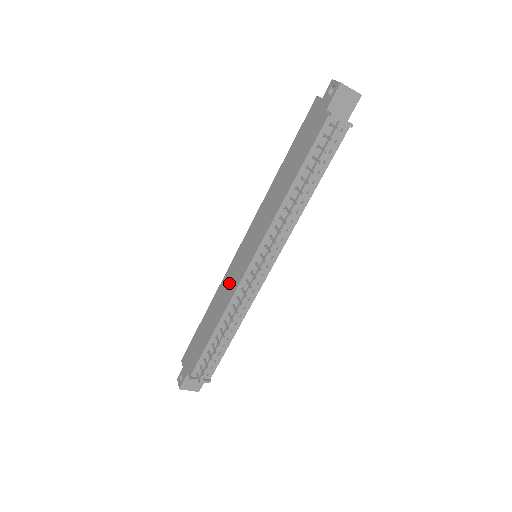
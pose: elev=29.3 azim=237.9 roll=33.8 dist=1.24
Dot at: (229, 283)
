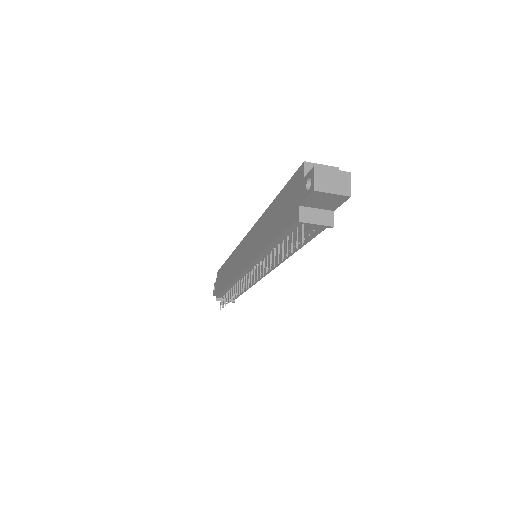
Dot at: (236, 262)
